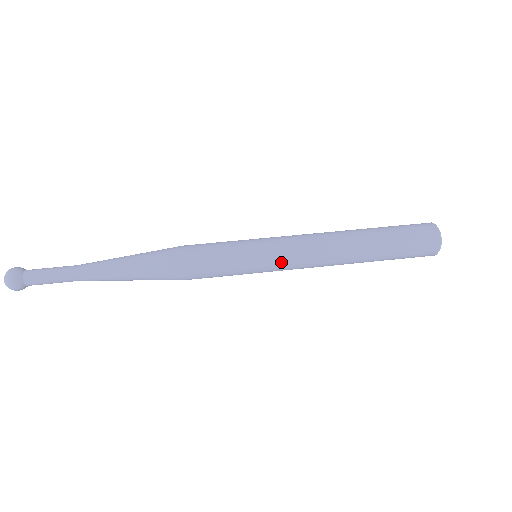
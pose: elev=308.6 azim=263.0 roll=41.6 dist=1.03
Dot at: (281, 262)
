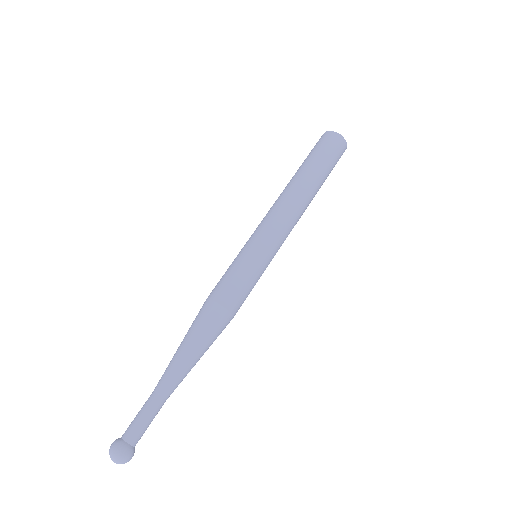
Dot at: occluded
